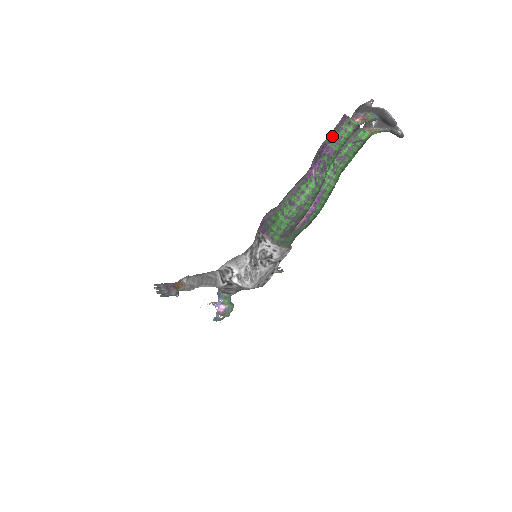
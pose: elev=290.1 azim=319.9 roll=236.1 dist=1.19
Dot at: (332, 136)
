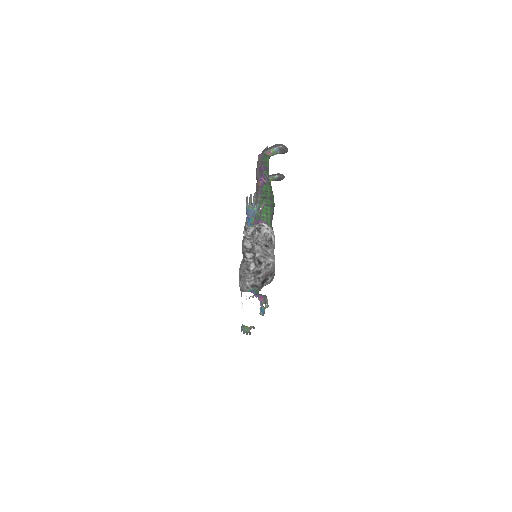
Dot at: (261, 162)
